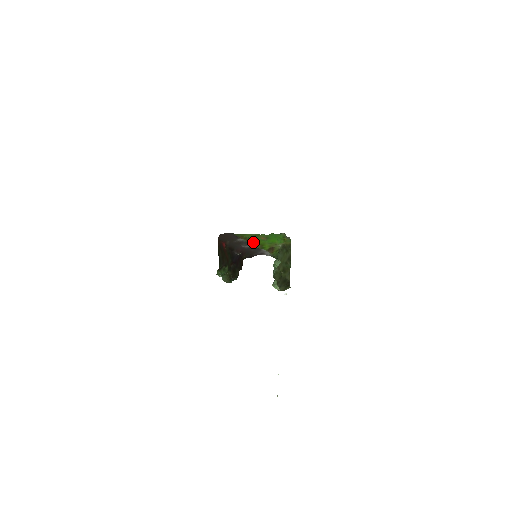
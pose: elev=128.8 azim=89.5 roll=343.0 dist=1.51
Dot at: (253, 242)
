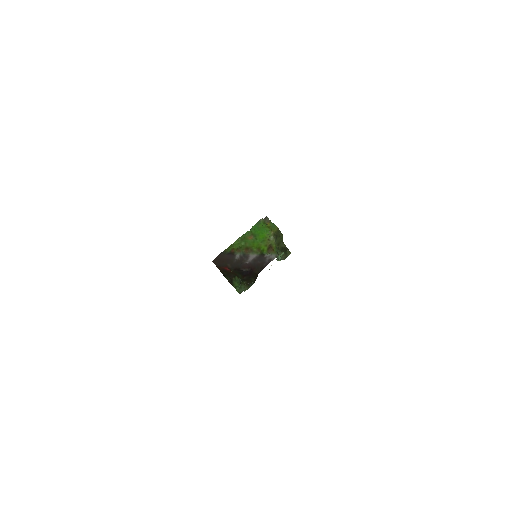
Dot at: (248, 249)
